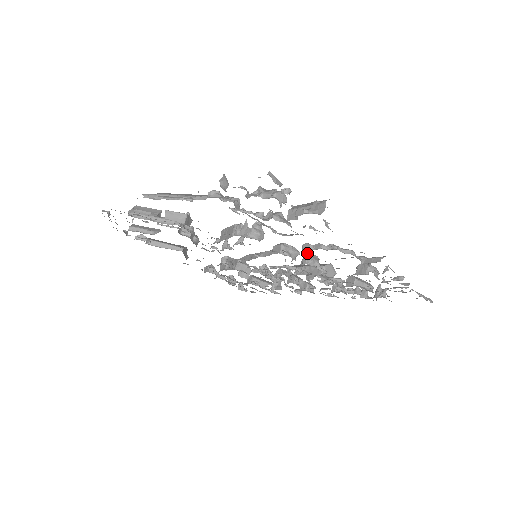
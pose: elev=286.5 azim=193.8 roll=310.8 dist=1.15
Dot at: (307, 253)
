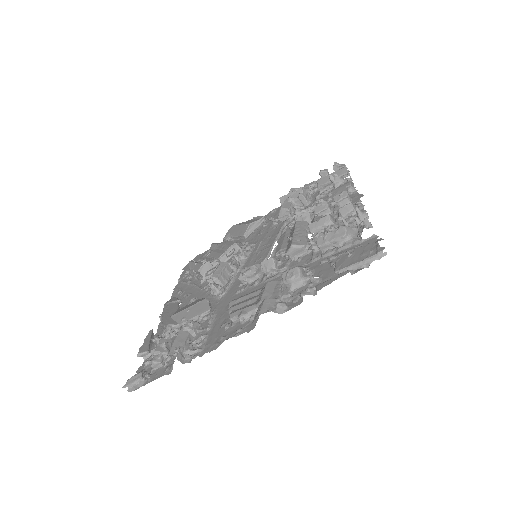
Dot at: (261, 265)
